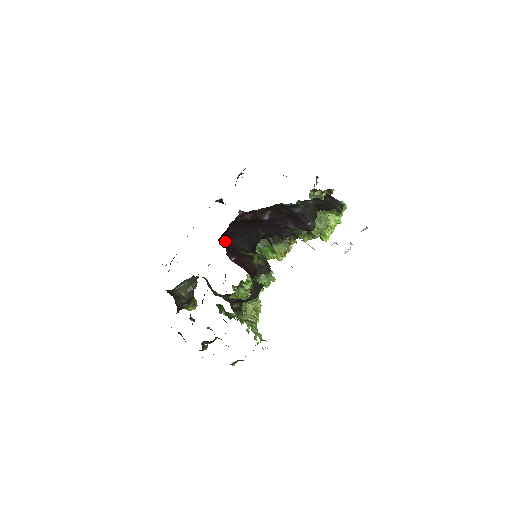
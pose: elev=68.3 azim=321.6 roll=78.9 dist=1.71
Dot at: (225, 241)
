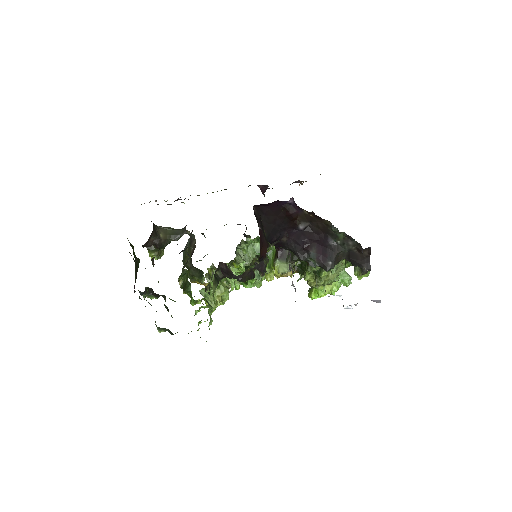
Dot at: (257, 213)
